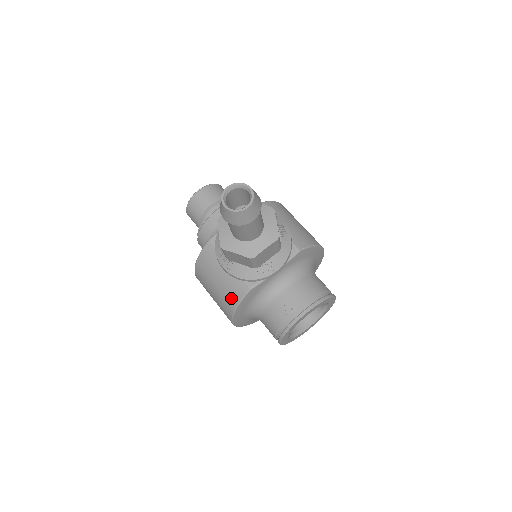
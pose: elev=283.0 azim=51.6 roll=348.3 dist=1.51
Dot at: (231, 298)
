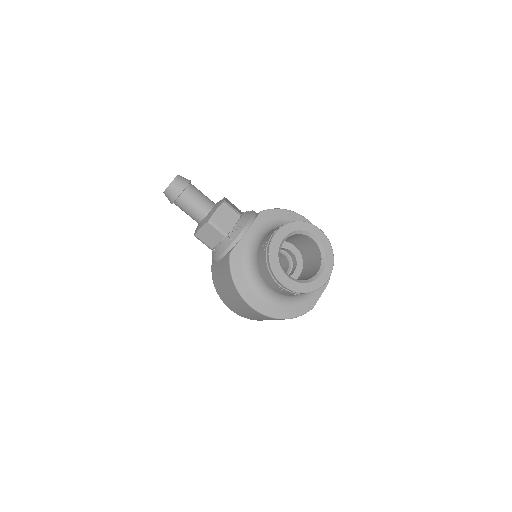
Dot at: (228, 276)
